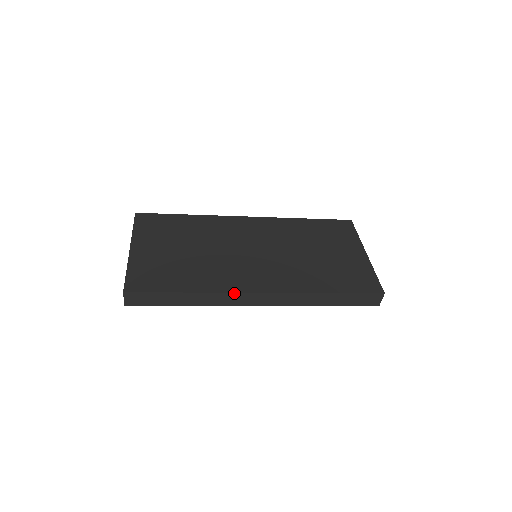
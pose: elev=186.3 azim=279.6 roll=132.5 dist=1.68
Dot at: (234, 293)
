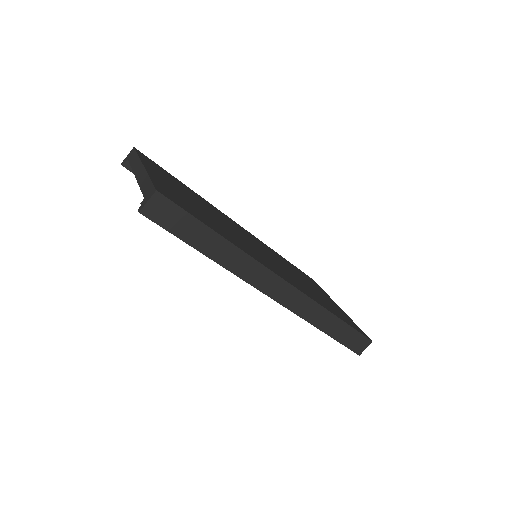
Dot at: (263, 266)
